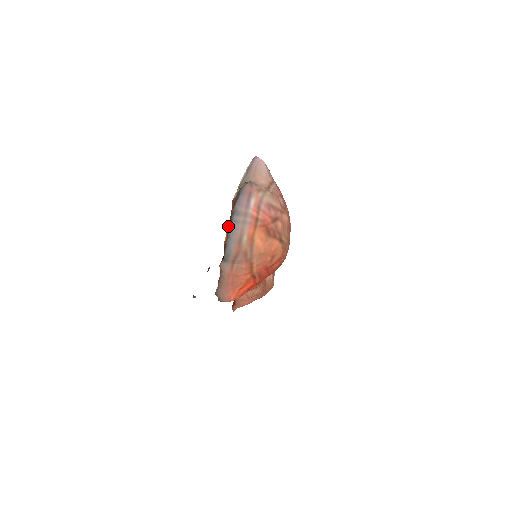
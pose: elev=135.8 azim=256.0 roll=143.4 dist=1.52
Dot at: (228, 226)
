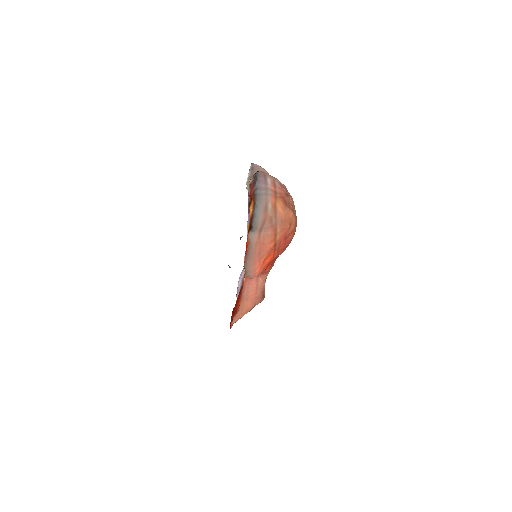
Dot at: (253, 200)
